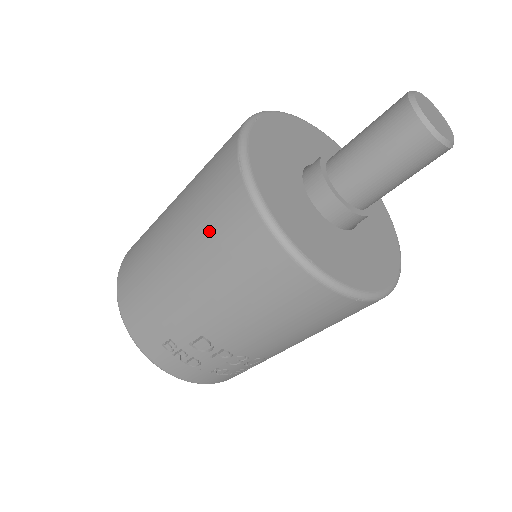
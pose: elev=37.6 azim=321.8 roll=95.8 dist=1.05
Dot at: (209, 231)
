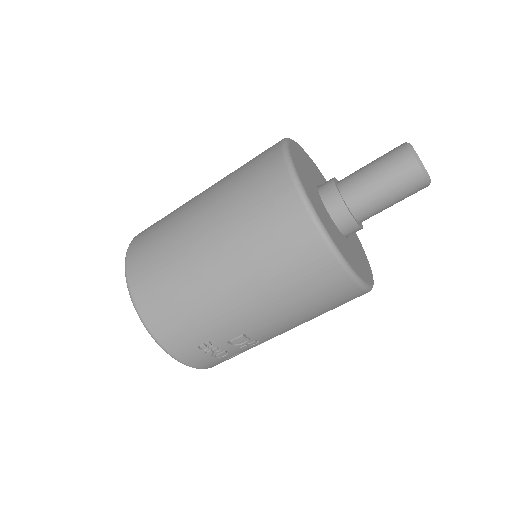
Dot at: (272, 256)
